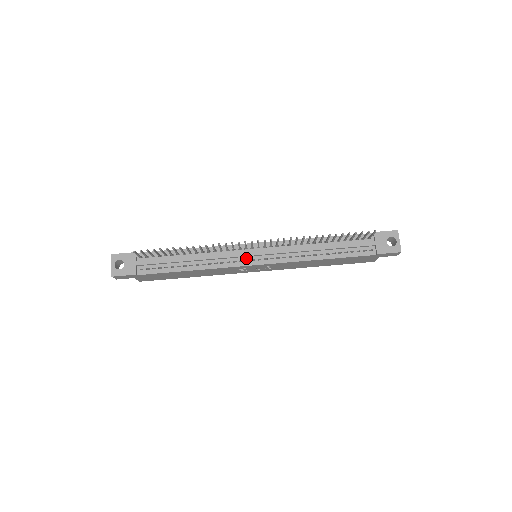
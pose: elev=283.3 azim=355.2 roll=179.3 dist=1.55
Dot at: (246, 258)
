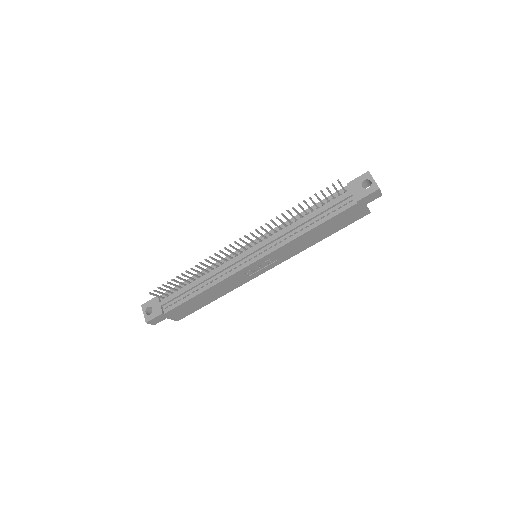
Dot at: (244, 260)
